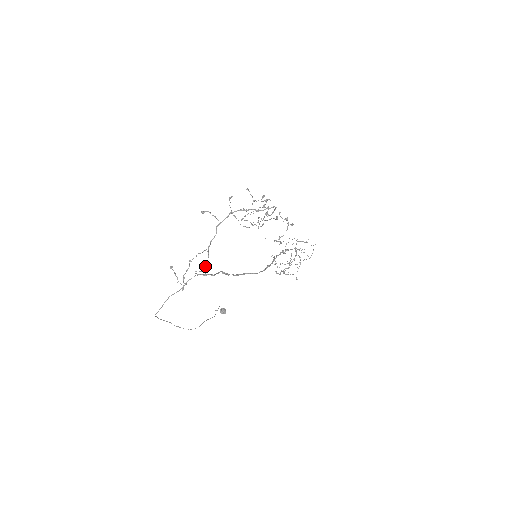
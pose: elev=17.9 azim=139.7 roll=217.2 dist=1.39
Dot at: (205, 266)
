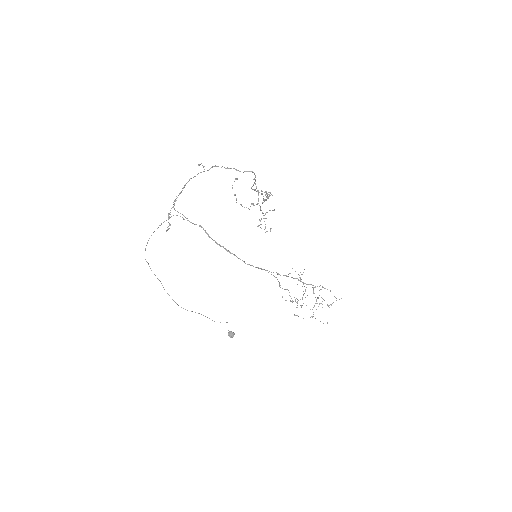
Dot at: occluded
